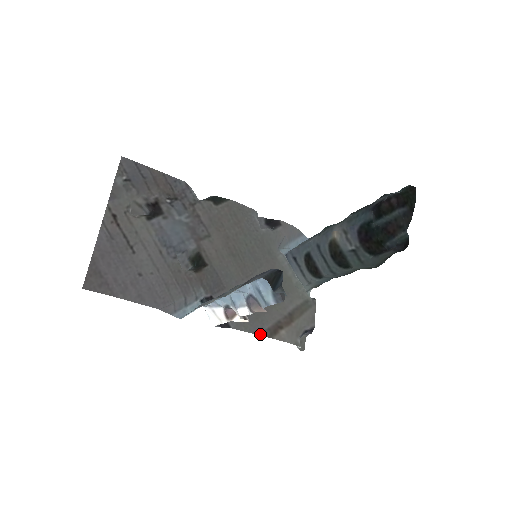
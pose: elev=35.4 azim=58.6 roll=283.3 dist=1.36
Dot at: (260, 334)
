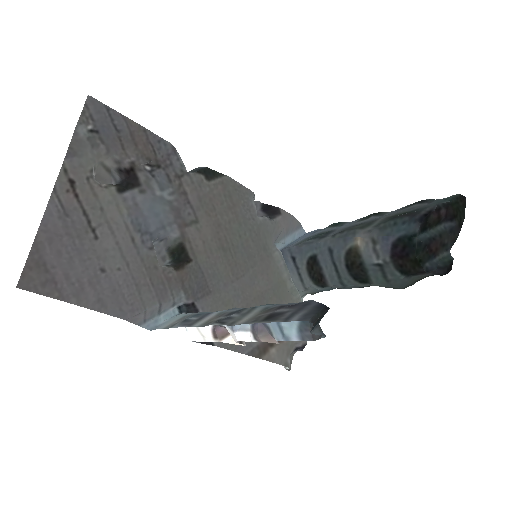
Dot at: (247, 353)
